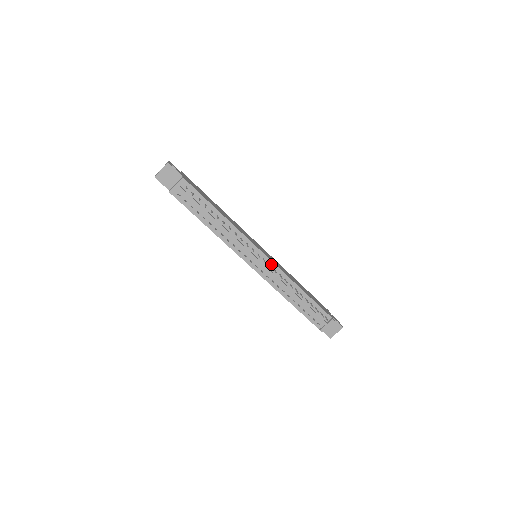
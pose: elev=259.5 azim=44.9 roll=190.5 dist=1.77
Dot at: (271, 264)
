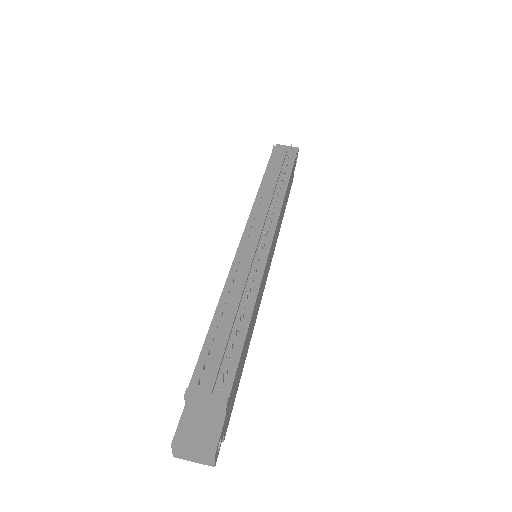
Dot at: (263, 257)
